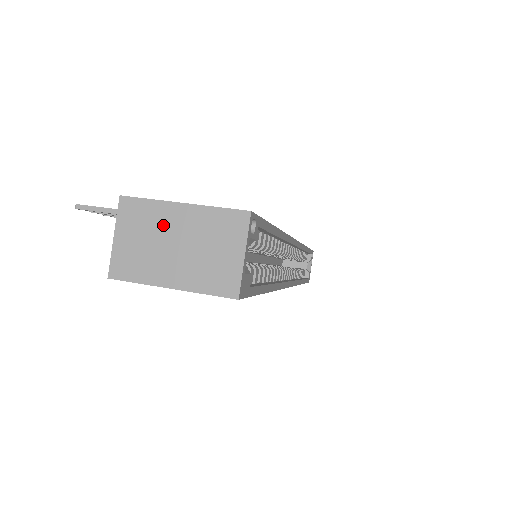
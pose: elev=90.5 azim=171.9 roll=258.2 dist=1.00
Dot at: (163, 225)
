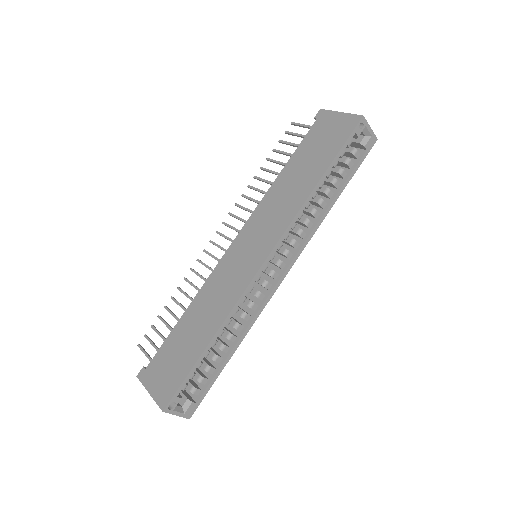
Dot at: occluded
